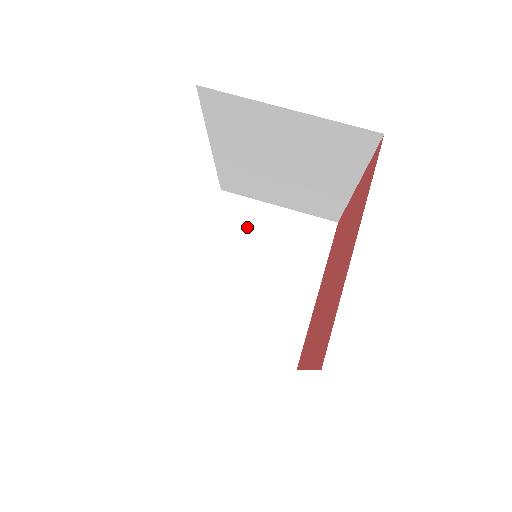
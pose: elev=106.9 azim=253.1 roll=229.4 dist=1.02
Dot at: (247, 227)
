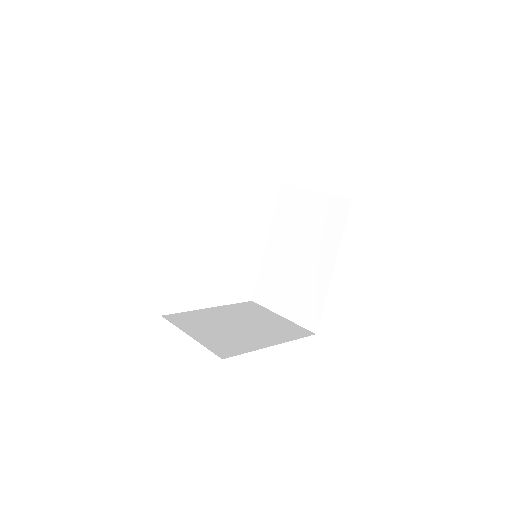
Dot at: (254, 313)
